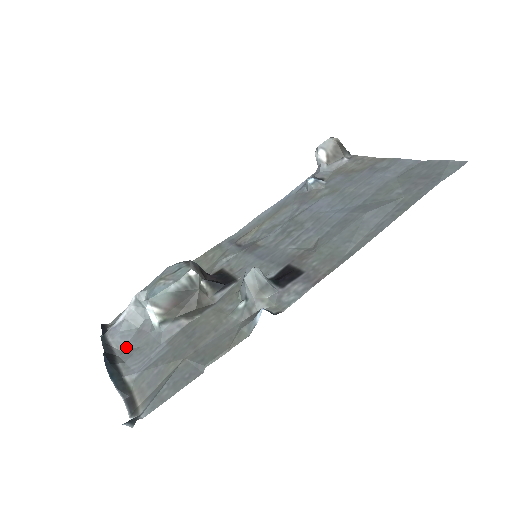
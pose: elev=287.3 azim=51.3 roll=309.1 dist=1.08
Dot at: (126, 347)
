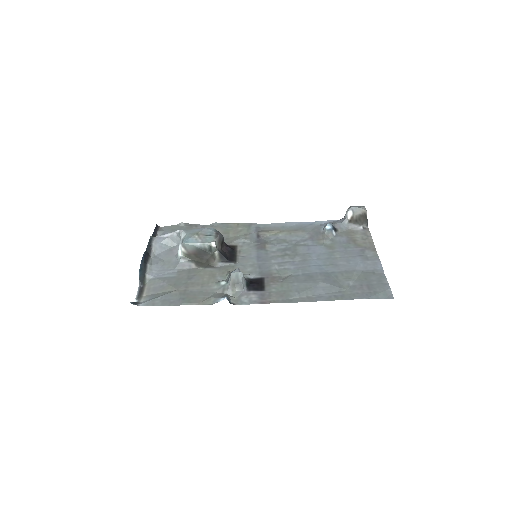
Dot at: (158, 254)
